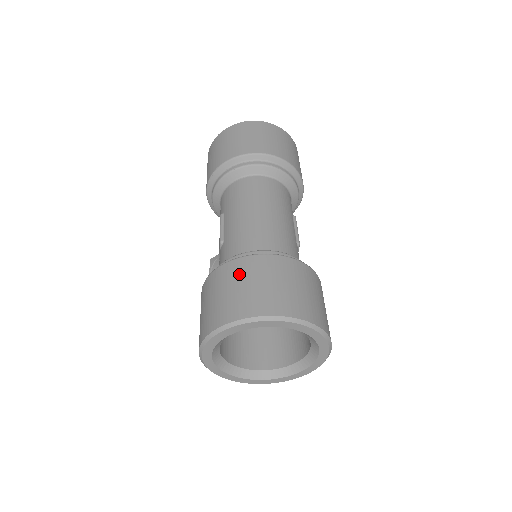
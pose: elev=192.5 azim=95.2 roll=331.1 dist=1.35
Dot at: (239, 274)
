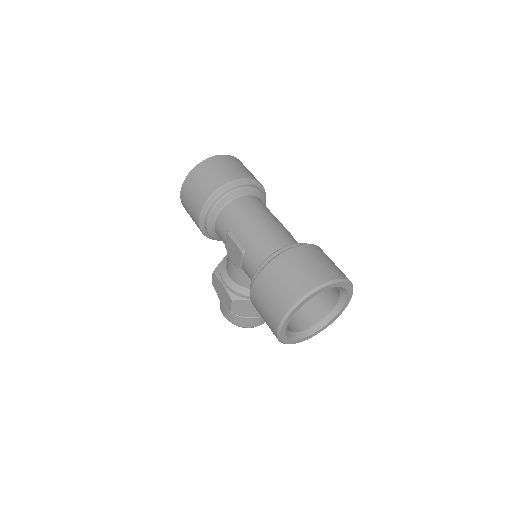
Dot at: (287, 265)
